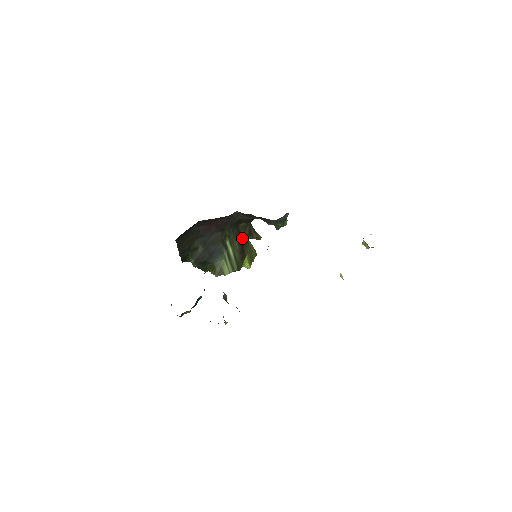
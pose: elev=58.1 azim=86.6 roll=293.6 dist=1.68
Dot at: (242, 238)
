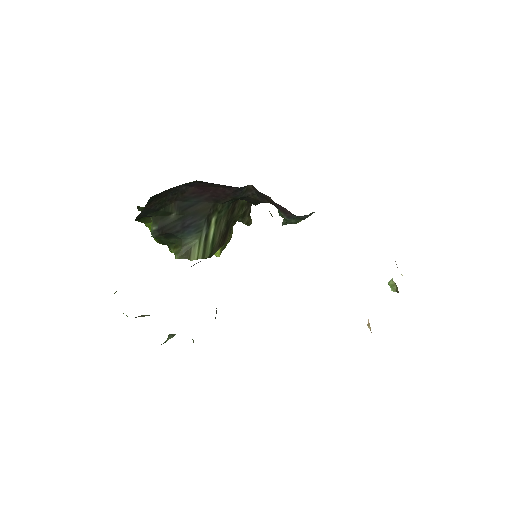
Dot at: (232, 218)
